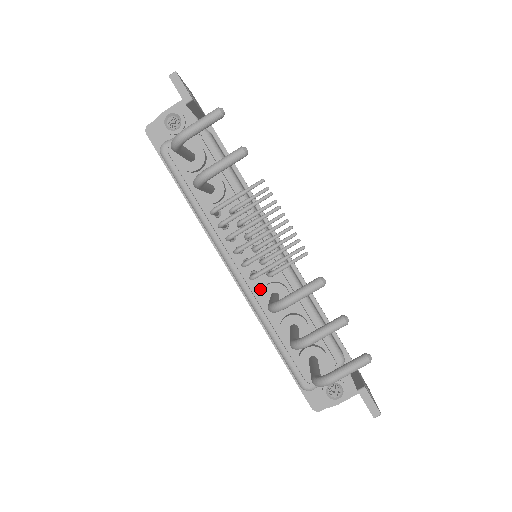
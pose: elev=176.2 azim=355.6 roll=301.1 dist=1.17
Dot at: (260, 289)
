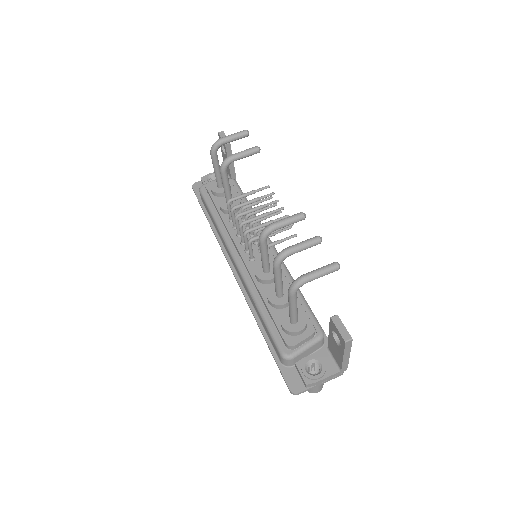
Dot at: occluded
